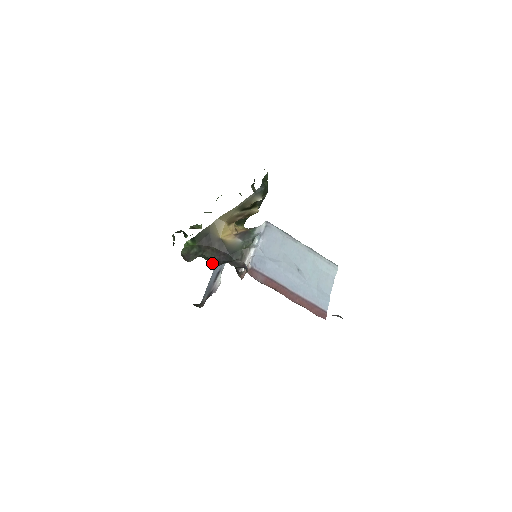
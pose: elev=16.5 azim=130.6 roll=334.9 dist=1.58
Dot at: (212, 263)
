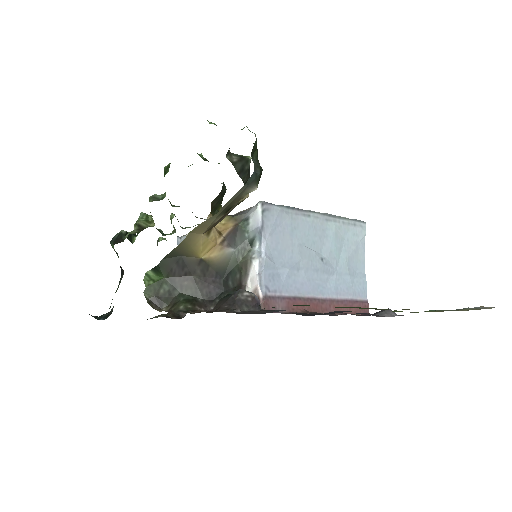
Dot at: (202, 307)
